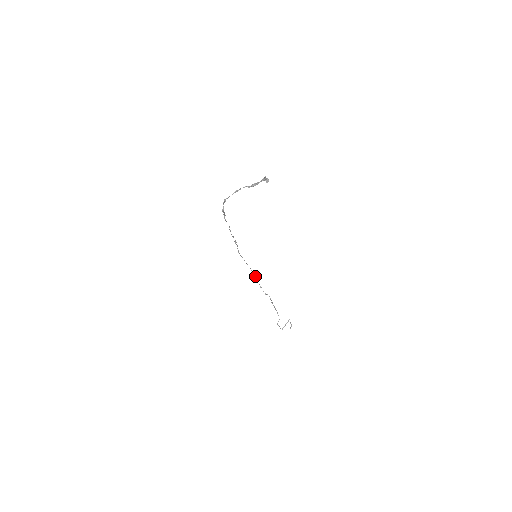
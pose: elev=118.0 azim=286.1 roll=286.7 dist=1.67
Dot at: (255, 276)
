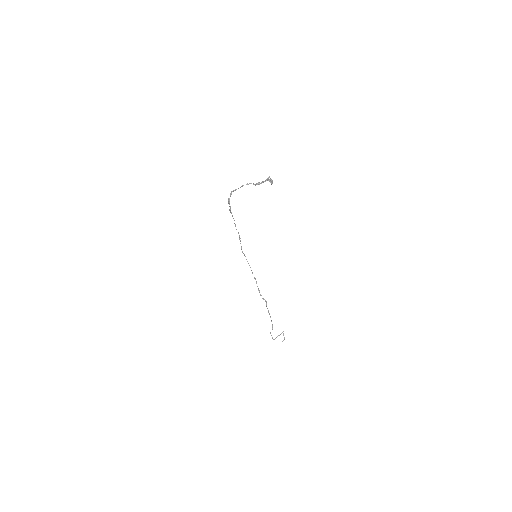
Dot at: occluded
